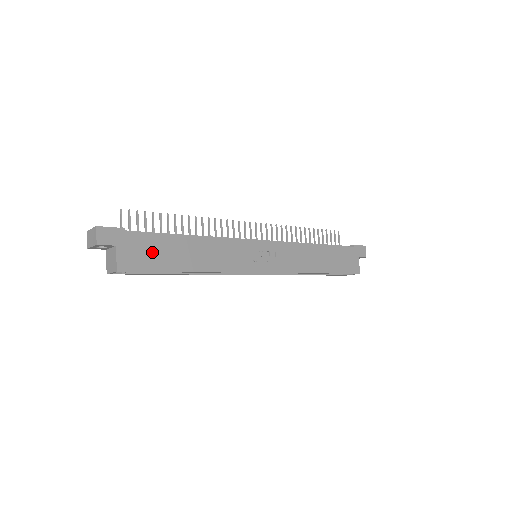
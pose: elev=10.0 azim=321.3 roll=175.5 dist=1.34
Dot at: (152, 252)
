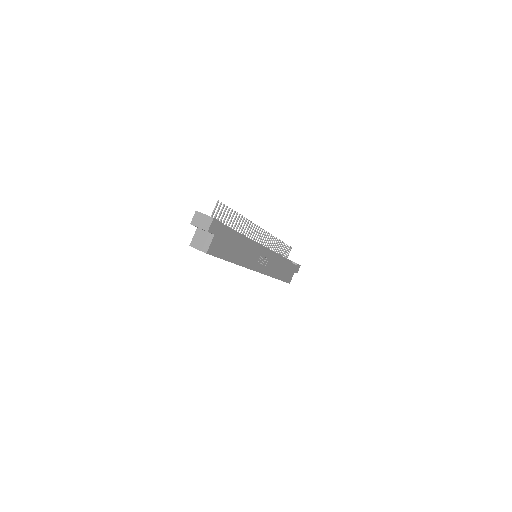
Dot at: (225, 244)
